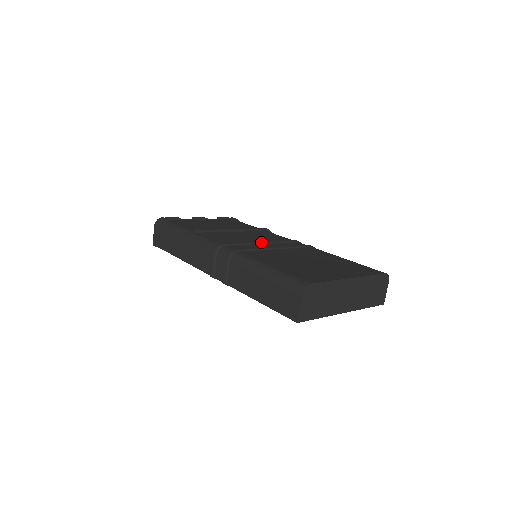
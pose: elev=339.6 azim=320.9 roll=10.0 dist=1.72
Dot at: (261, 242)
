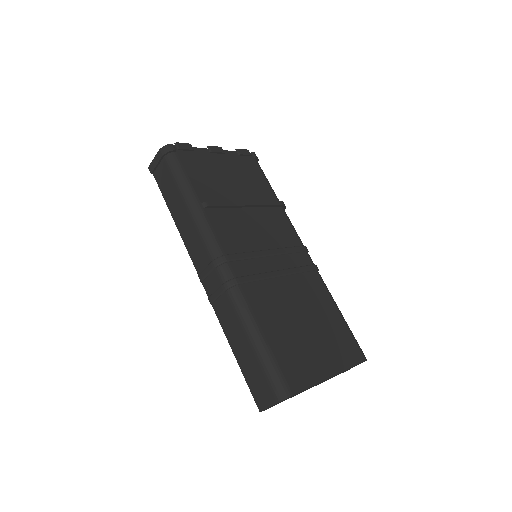
Dot at: (268, 254)
